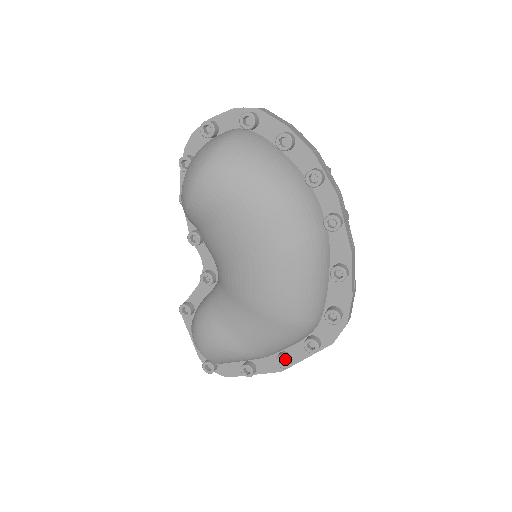
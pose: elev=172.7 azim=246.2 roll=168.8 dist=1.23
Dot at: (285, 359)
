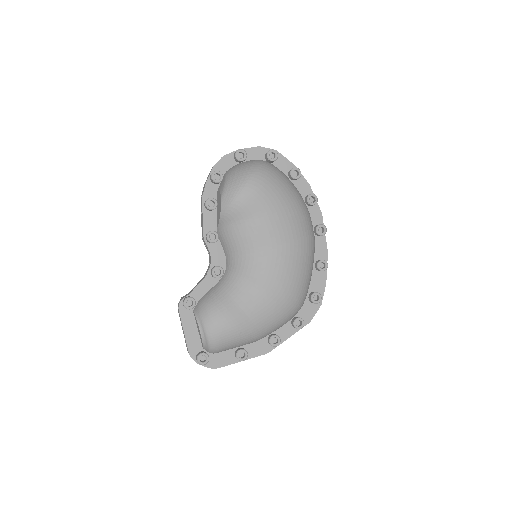
Dot at: (278, 337)
